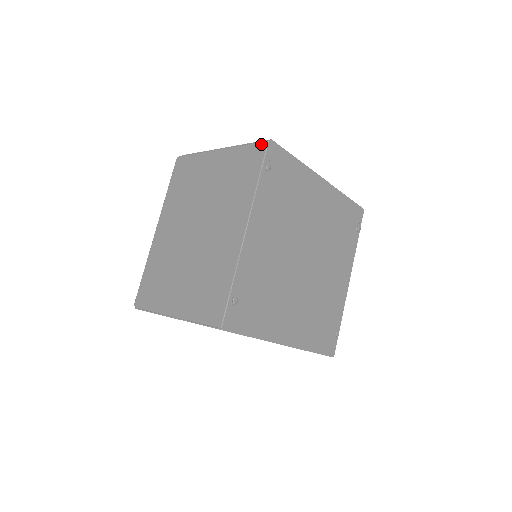
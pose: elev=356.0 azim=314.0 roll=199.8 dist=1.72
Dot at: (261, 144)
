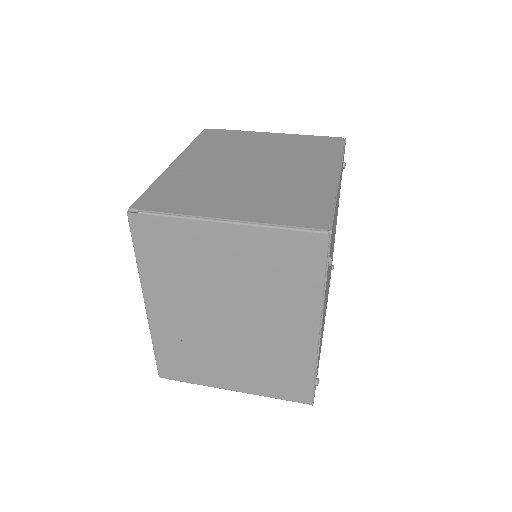
Dot at: (316, 236)
